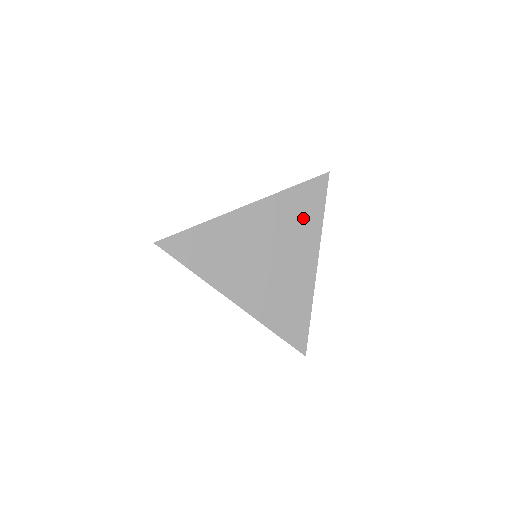
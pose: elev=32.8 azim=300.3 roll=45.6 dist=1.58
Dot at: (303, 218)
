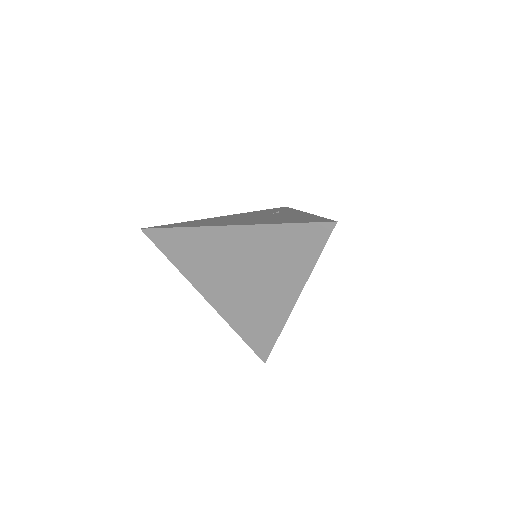
Dot at: (291, 257)
